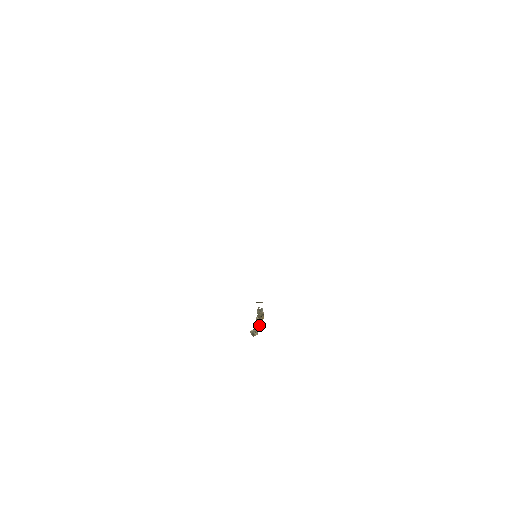
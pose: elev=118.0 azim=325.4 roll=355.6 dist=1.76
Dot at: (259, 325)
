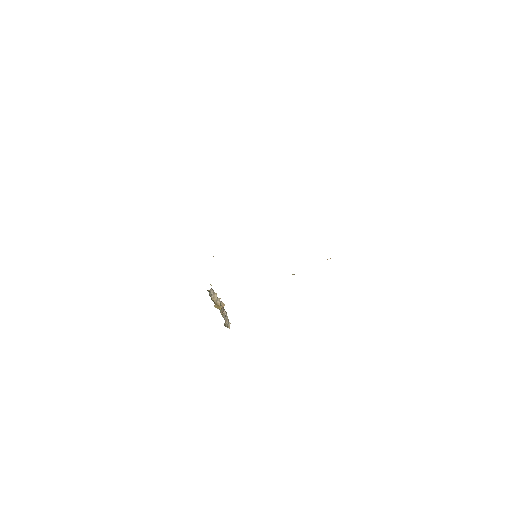
Dot at: (222, 315)
